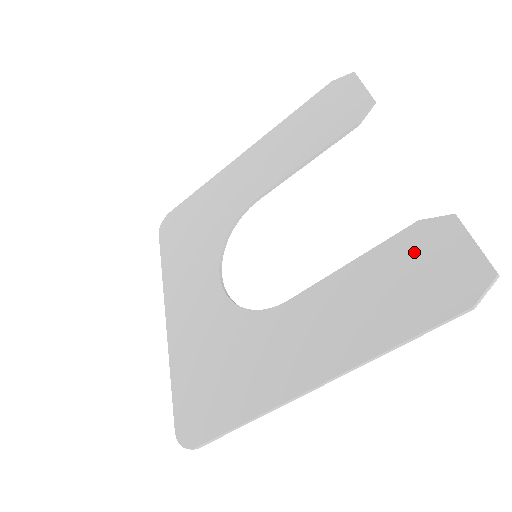
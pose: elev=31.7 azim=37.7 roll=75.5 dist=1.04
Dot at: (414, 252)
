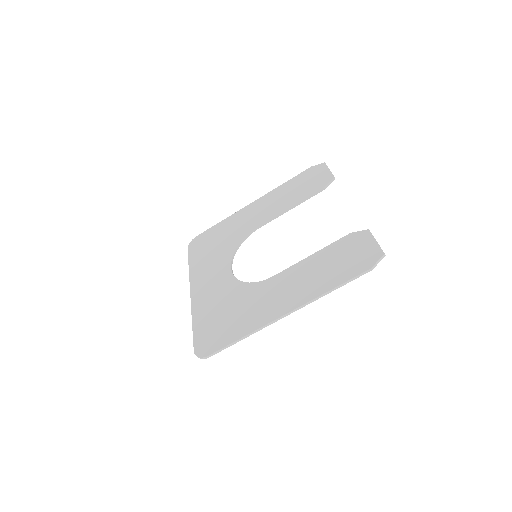
Dot at: (346, 247)
